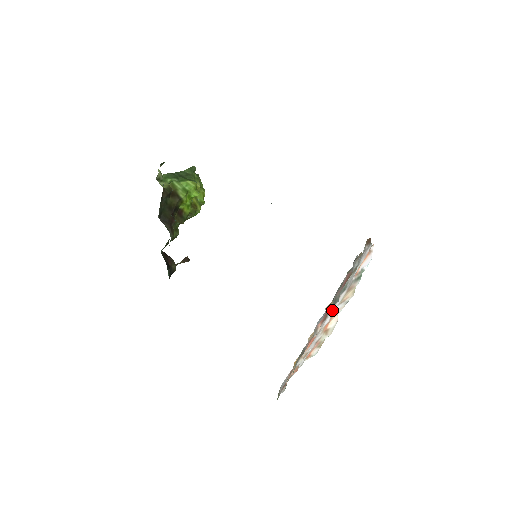
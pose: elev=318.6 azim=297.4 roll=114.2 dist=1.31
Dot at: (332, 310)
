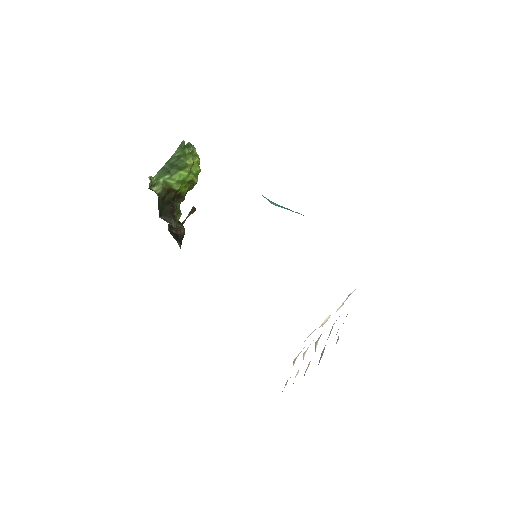
Dot at: occluded
